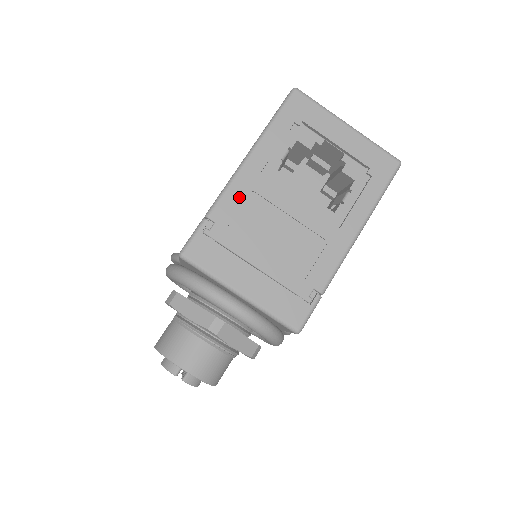
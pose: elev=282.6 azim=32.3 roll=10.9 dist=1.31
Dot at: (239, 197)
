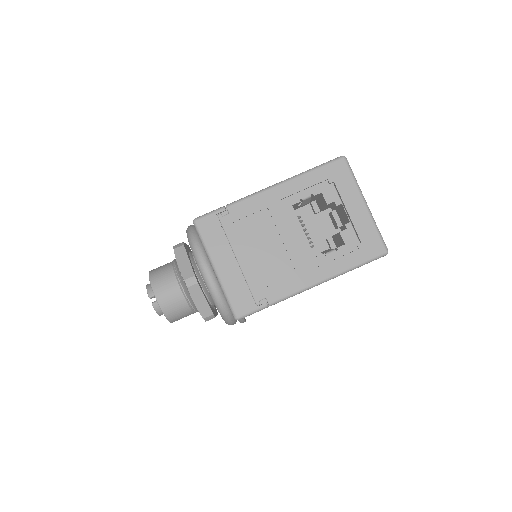
Dot at: (256, 207)
